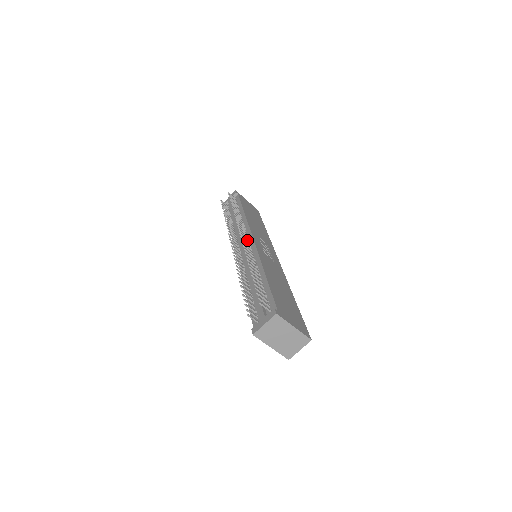
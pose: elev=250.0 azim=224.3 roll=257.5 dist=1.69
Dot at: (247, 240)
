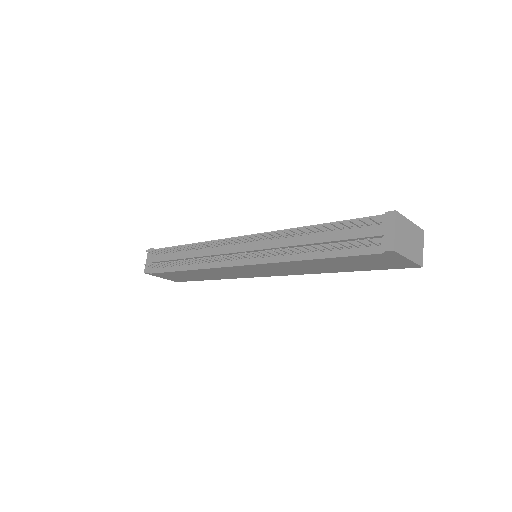
Dot at: (239, 243)
